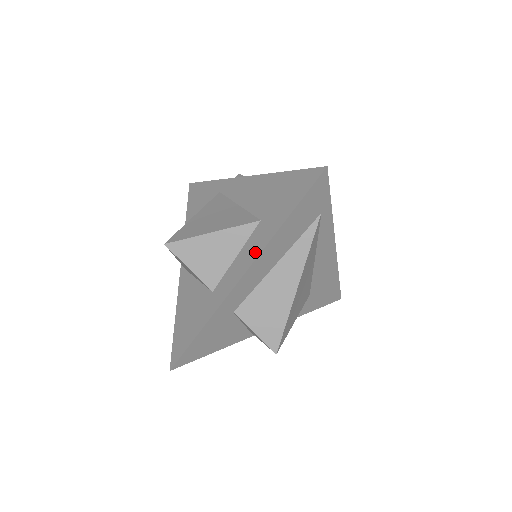
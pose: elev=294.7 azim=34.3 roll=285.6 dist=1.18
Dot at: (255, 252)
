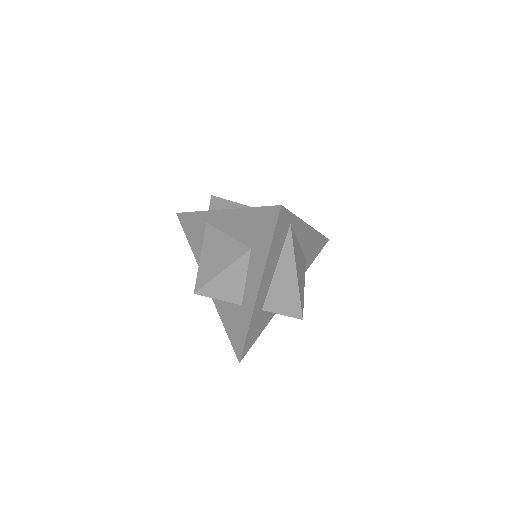
Dot at: (258, 274)
